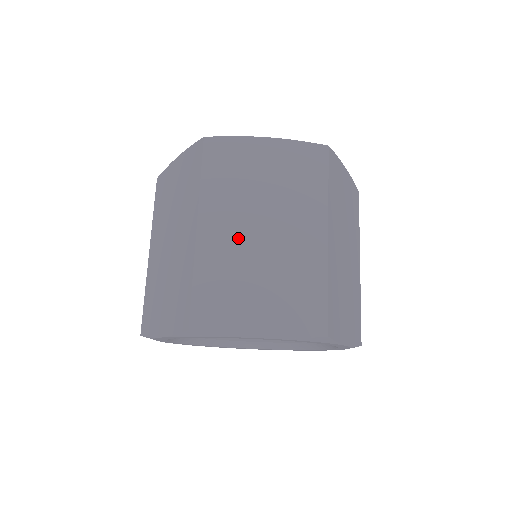
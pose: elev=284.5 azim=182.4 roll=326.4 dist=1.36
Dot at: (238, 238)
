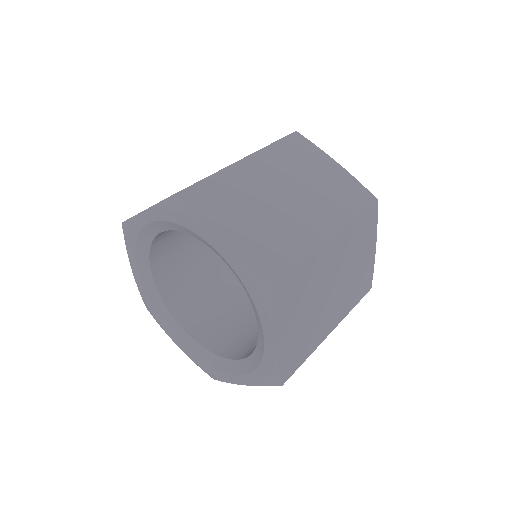
Dot at: occluded
